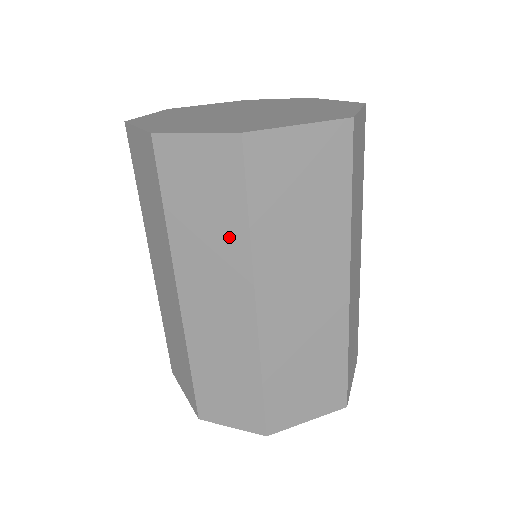
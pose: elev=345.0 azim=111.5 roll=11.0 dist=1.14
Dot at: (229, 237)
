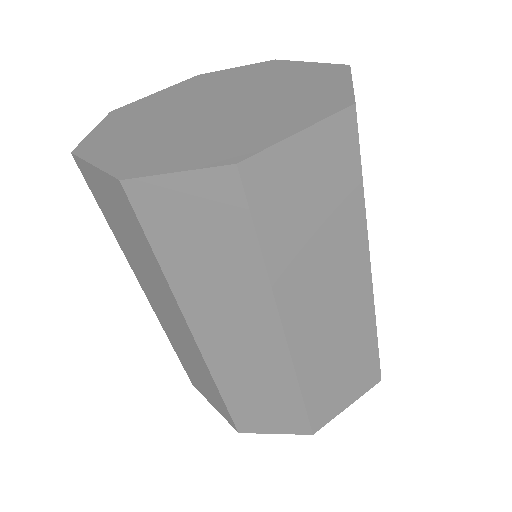
Dot at: (241, 273)
